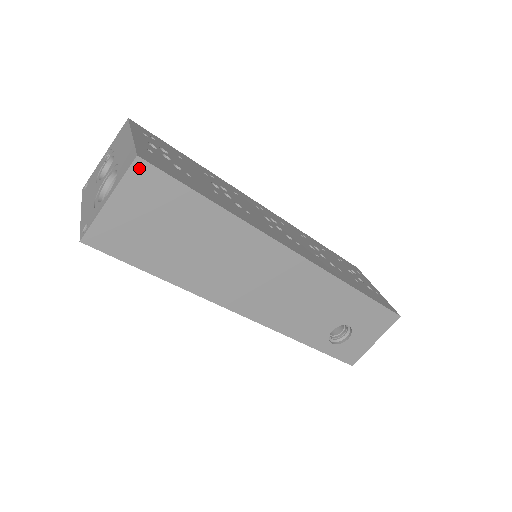
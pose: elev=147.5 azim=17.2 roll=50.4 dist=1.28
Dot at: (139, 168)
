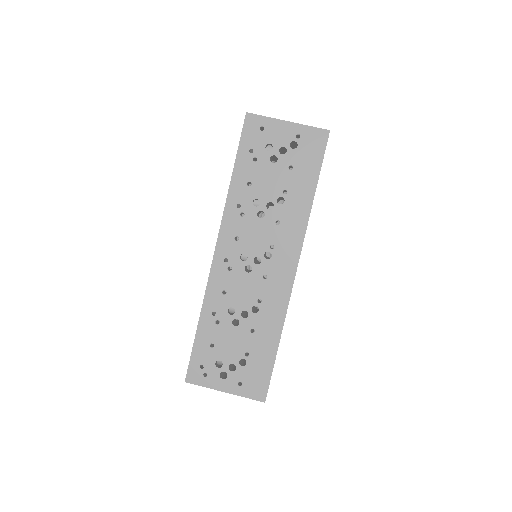
Dot at: occluded
